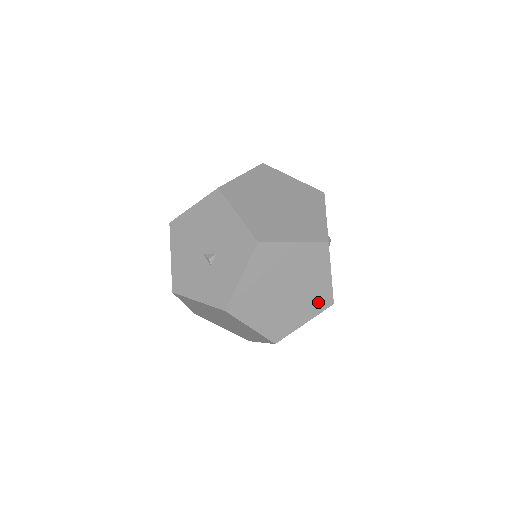
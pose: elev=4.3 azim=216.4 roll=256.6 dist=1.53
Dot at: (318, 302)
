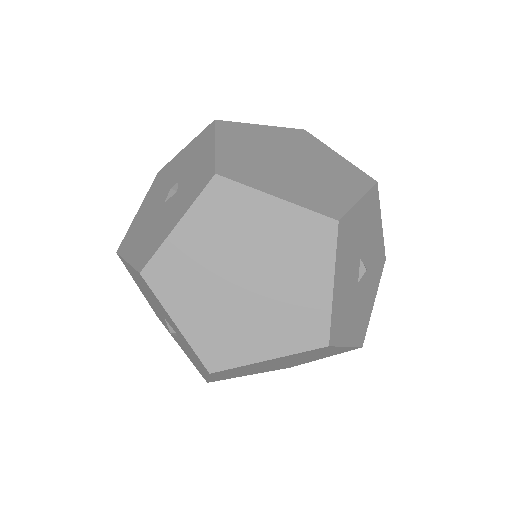
Dot at: (352, 178)
